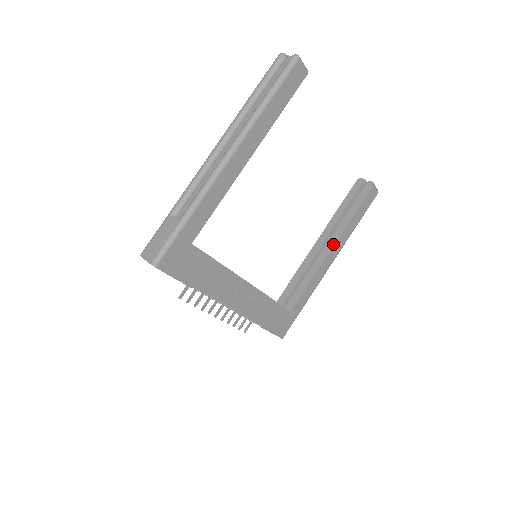
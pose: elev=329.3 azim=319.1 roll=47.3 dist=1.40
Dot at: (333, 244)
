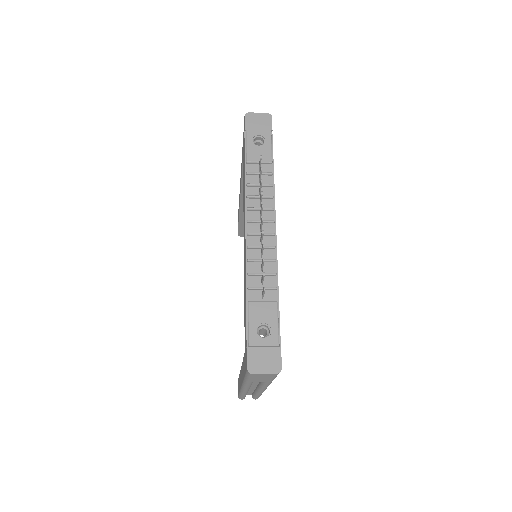
Dot at: occluded
